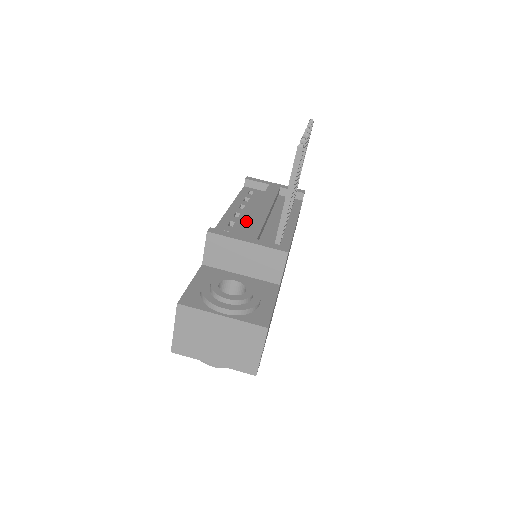
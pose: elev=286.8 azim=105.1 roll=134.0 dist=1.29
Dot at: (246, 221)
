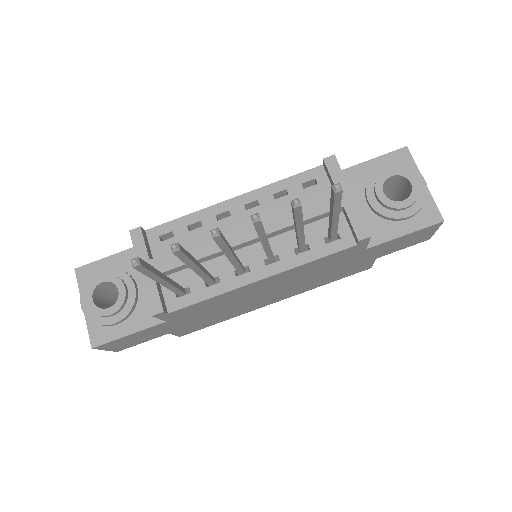
Dot at: occluded
